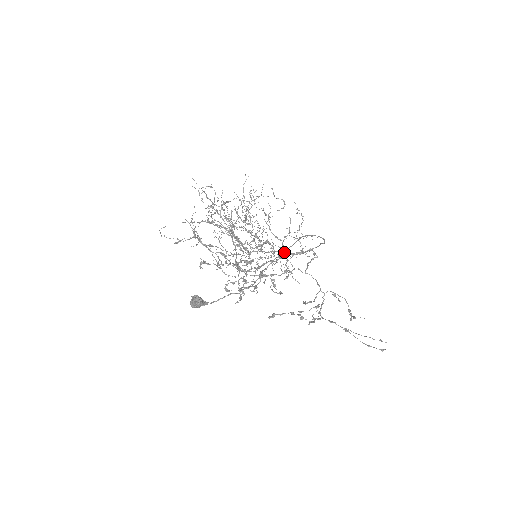
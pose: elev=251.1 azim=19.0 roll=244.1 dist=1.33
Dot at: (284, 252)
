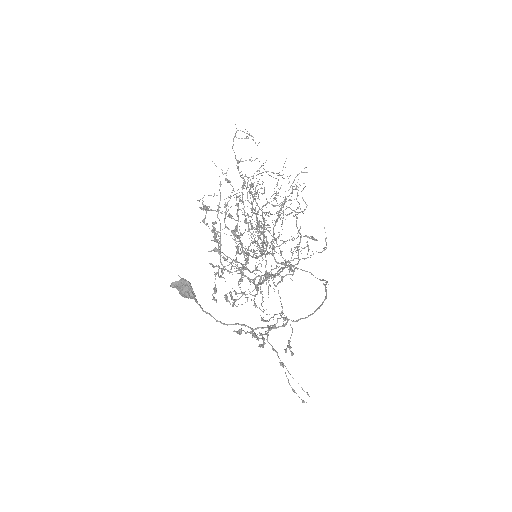
Dot at: occluded
